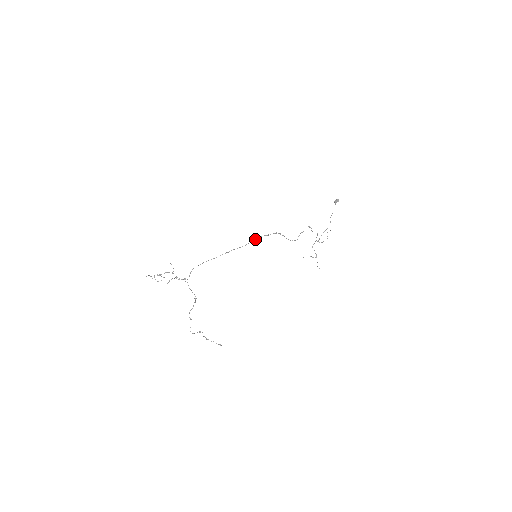
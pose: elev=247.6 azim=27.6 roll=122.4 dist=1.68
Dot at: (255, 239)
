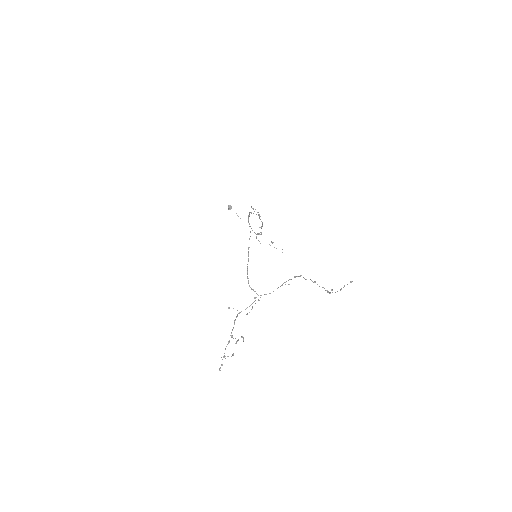
Dot at: occluded
